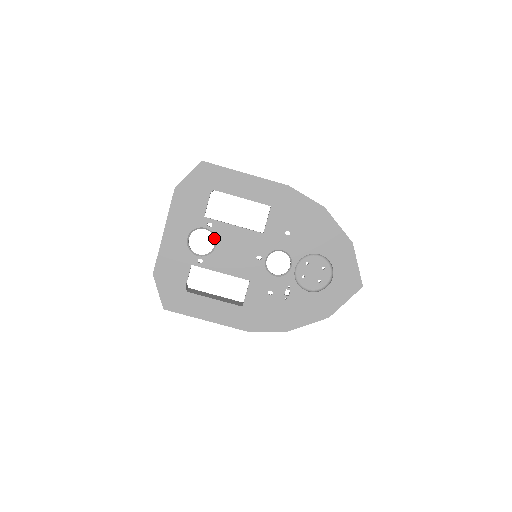
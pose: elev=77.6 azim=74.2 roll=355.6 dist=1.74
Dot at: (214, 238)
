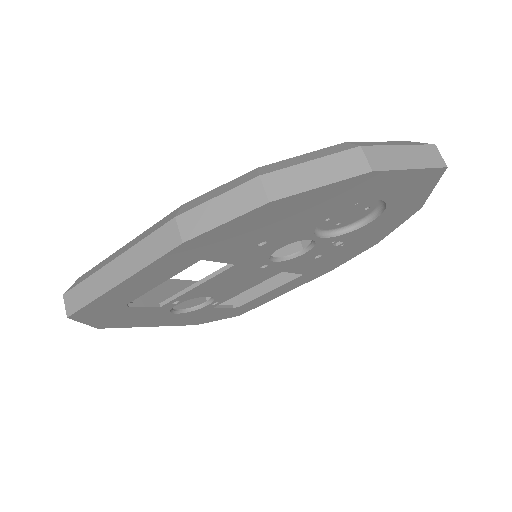
Dot at: (197, 297)
